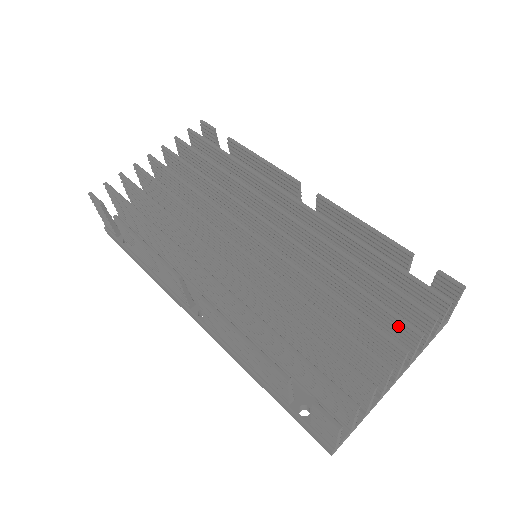
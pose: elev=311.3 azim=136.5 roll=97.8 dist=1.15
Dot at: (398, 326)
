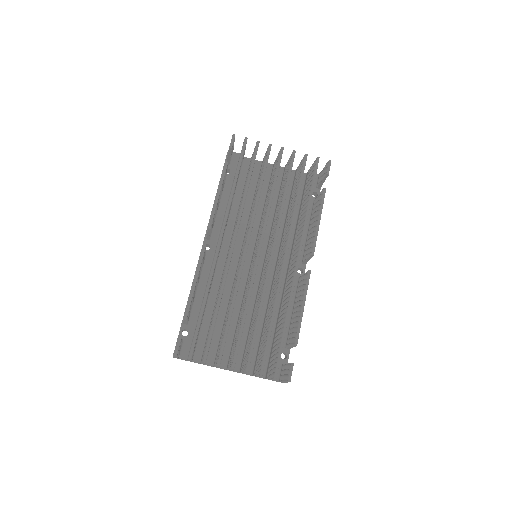
Dot at: occluded
